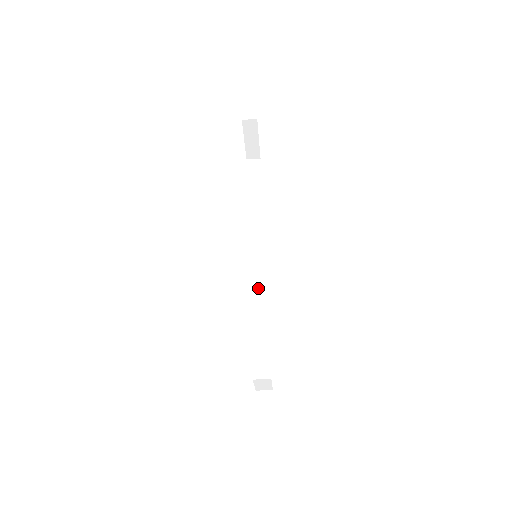
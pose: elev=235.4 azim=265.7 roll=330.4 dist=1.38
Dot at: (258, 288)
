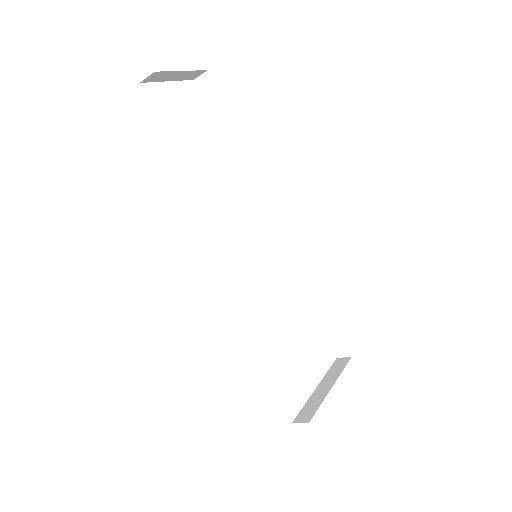
Dot at: (281, 267)
